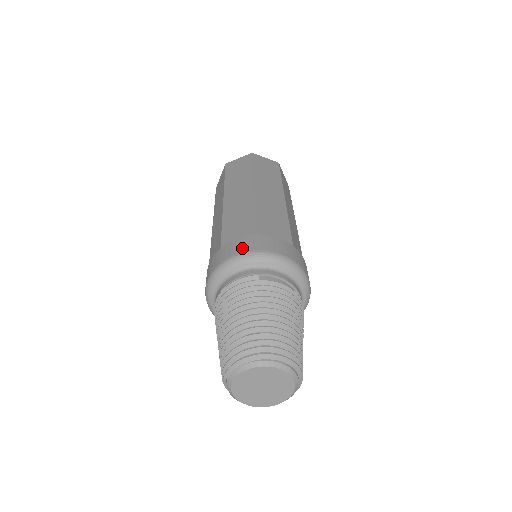
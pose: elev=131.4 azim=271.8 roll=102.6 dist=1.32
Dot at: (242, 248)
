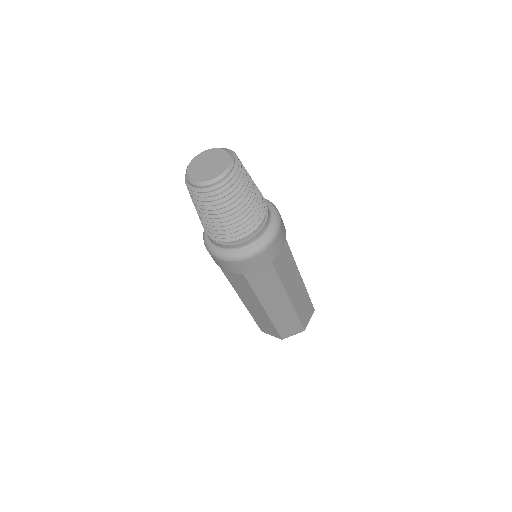
Dot at: occluded
